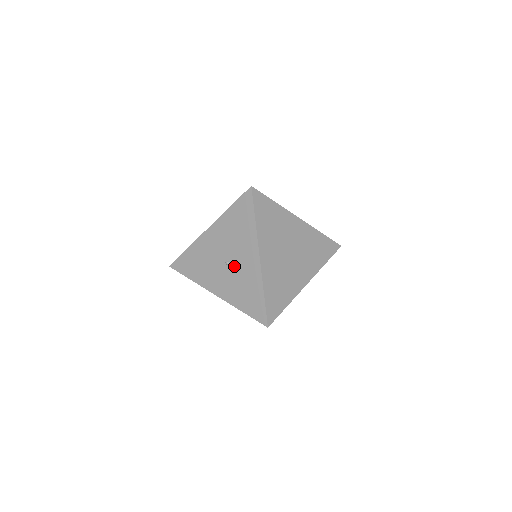
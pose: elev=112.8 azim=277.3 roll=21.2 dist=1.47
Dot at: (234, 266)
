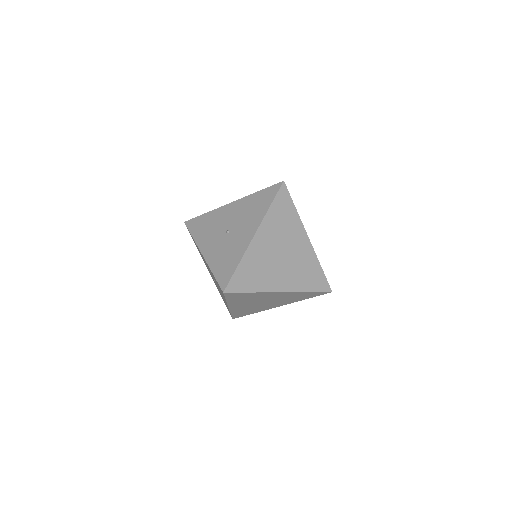
Dot at: (231, 235)
